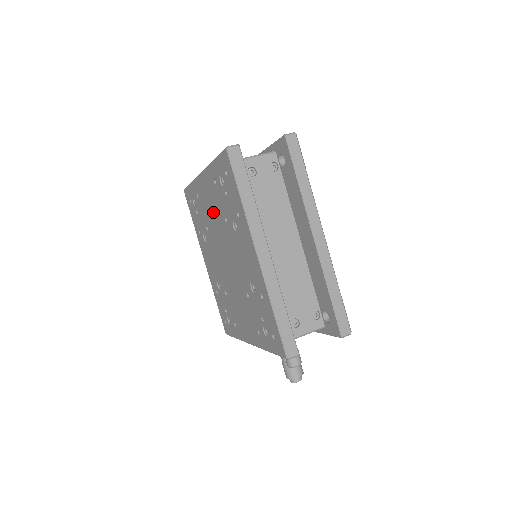
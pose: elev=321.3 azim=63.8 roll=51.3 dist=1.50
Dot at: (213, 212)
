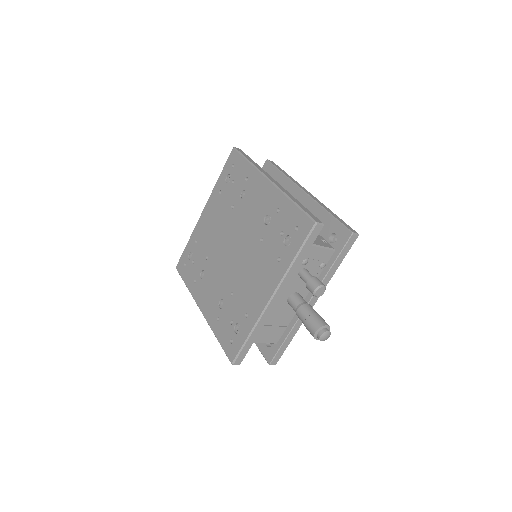
Dot at: (216, 224)
